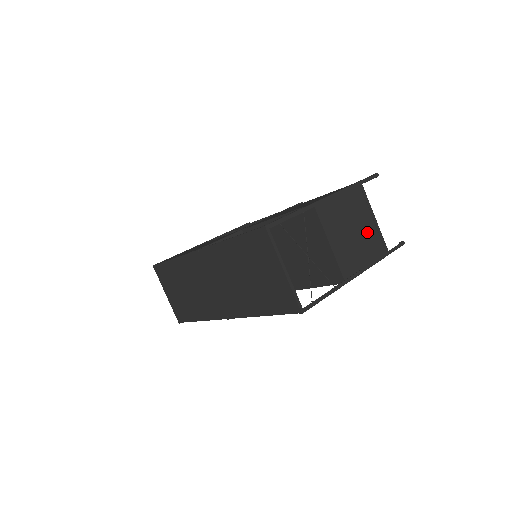
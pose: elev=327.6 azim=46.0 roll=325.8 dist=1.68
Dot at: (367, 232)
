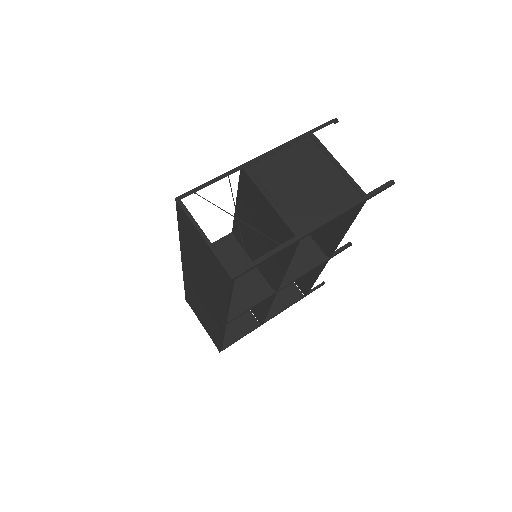
Dot at: (327, 180)
